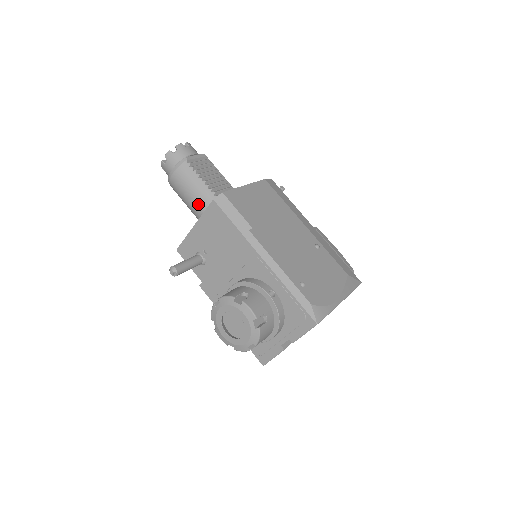
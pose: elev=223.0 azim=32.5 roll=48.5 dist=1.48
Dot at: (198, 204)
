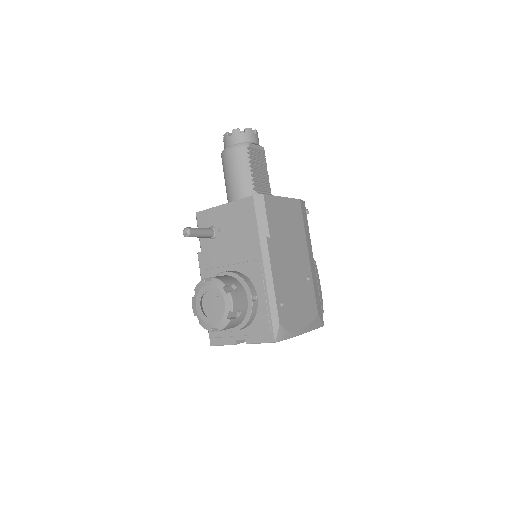
Dot at: (236, 187)
